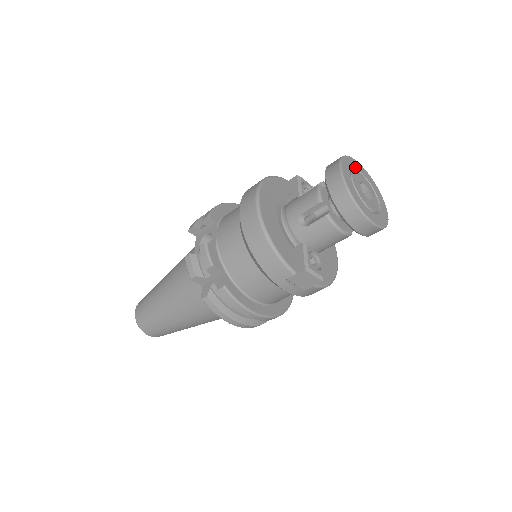
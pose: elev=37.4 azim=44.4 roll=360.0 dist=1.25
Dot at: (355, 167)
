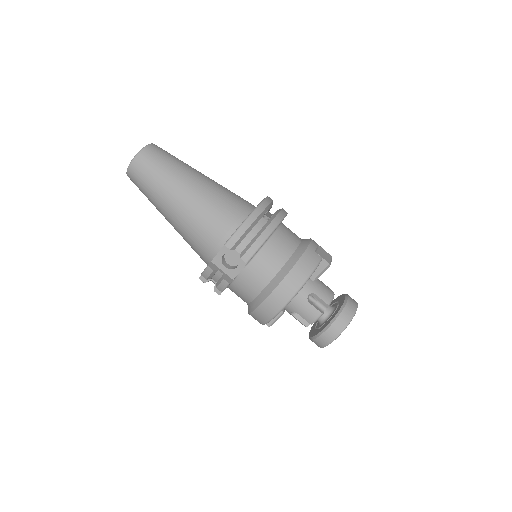
Dot at: occluded
